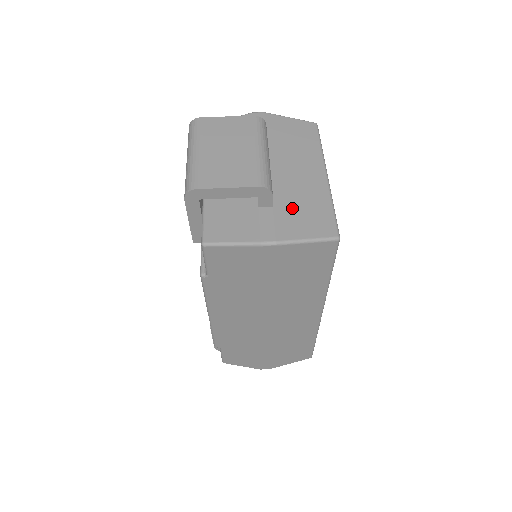
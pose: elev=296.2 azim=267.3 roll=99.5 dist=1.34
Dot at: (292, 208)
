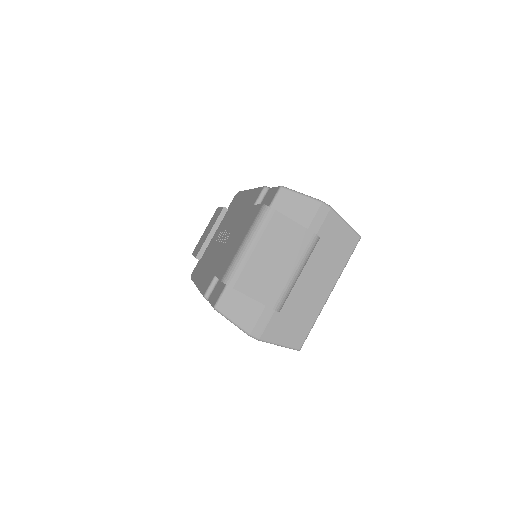
Dot at: (287, 316)
